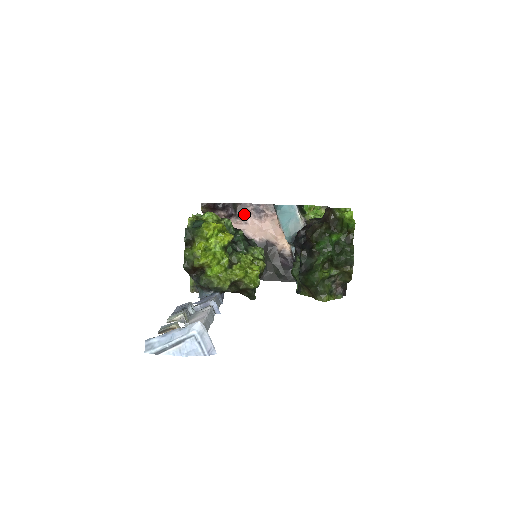
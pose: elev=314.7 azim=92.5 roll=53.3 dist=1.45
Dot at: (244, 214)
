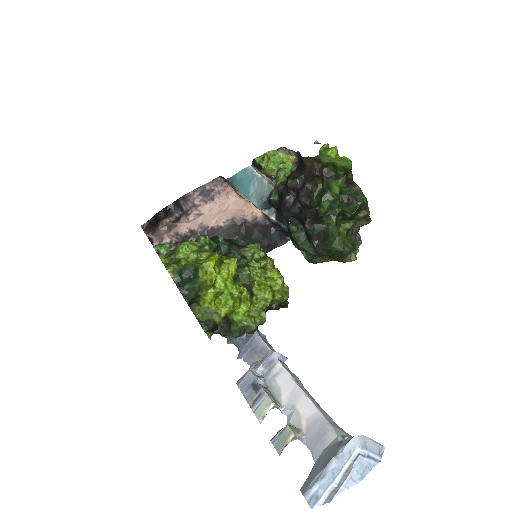
Dot at: (192, 206)
